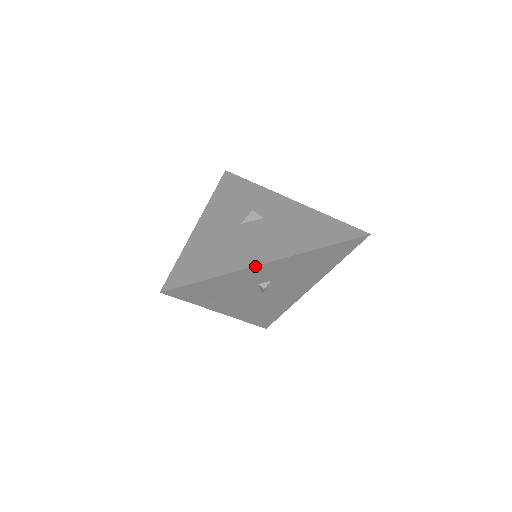
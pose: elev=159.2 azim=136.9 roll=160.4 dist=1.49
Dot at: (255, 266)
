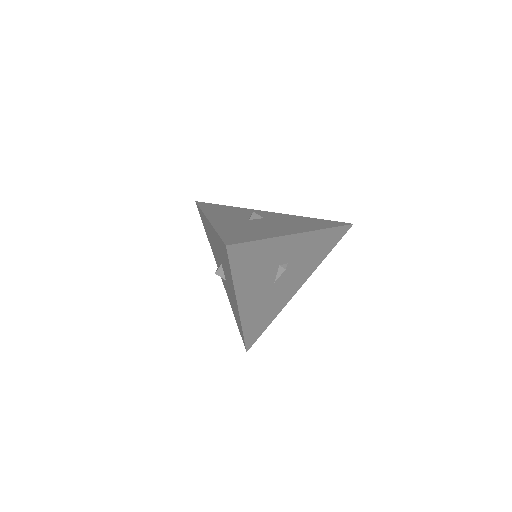
Dot at: (291, 235)
